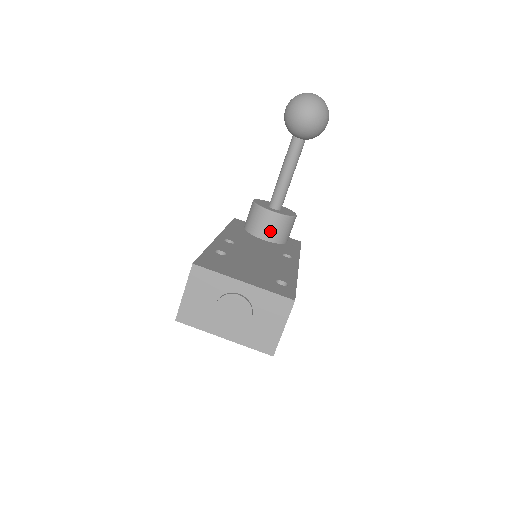
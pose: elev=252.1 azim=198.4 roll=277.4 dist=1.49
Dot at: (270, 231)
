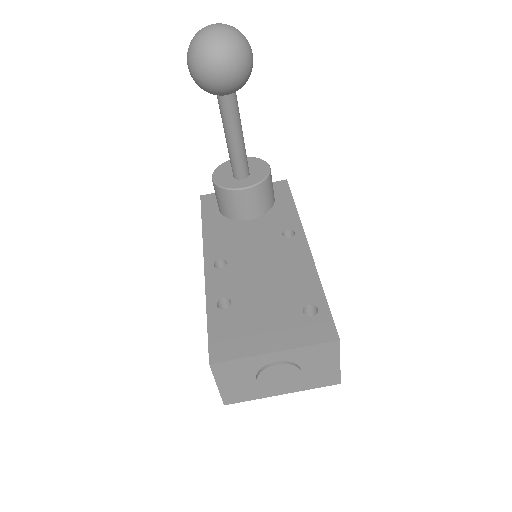
Dot at: (252, 208)
